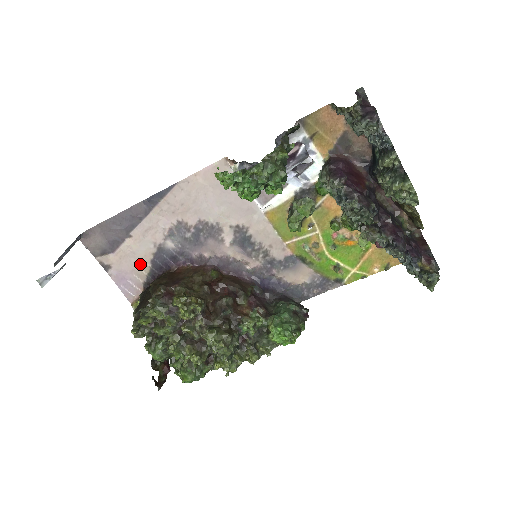
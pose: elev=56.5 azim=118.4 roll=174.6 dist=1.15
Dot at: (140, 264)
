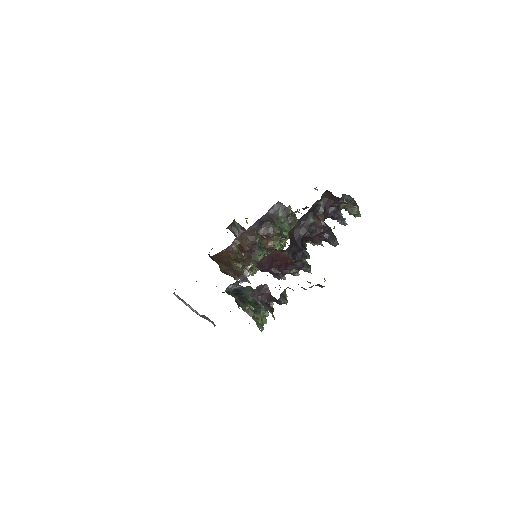
Dot at: occluded
